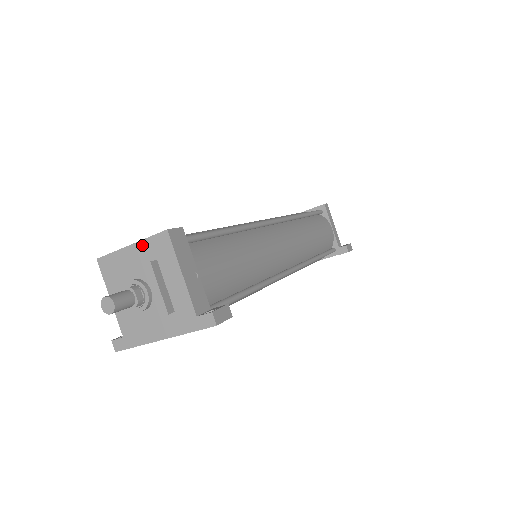
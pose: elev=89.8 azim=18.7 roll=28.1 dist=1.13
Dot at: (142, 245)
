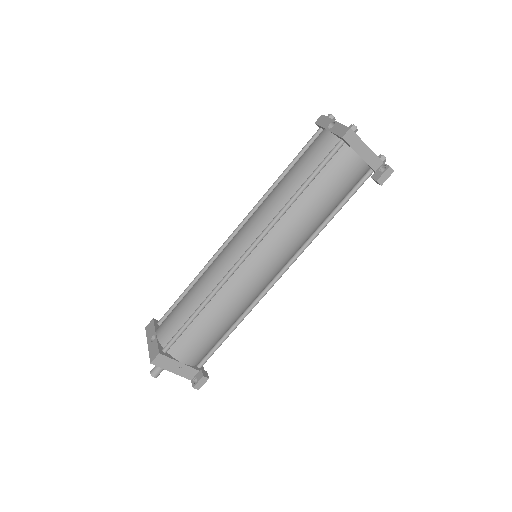
Dot at: occluded
